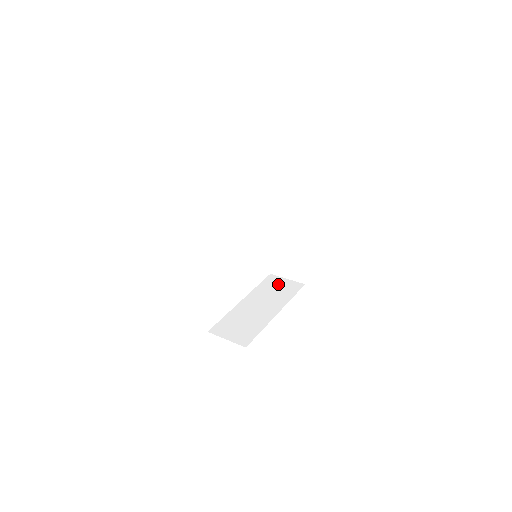
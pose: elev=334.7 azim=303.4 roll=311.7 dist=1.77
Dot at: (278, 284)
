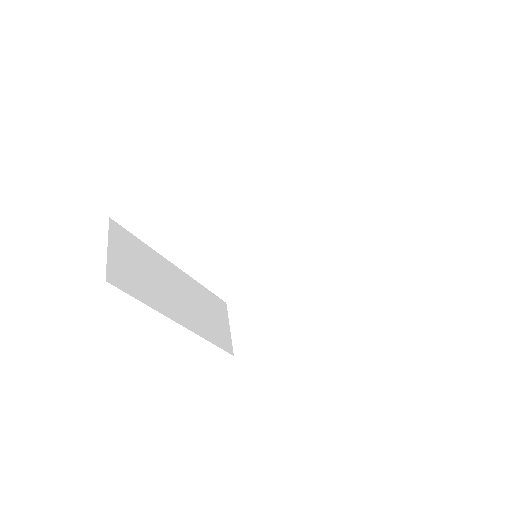
Dot at: (355, 267)
